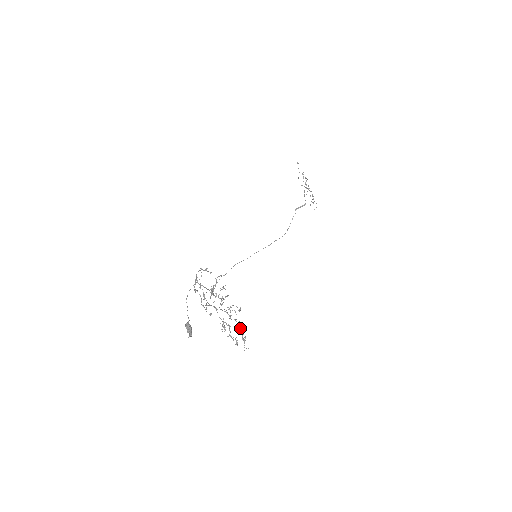
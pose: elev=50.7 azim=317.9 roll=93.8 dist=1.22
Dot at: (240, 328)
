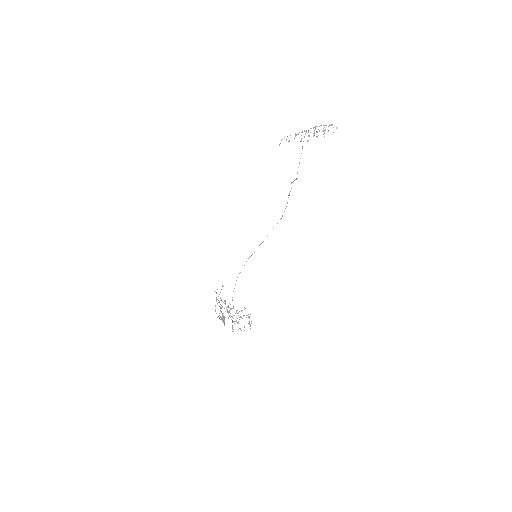
Dot at: (248, 317)
